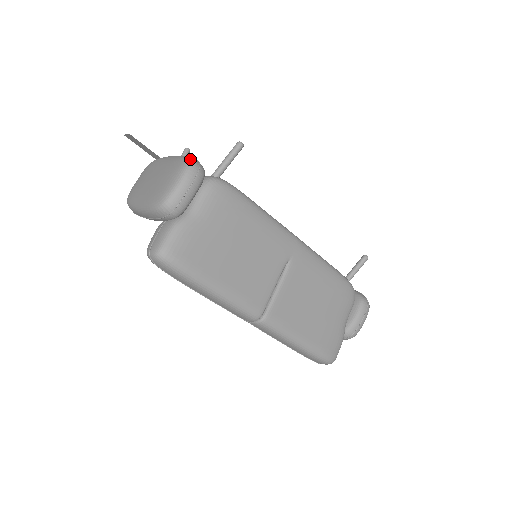
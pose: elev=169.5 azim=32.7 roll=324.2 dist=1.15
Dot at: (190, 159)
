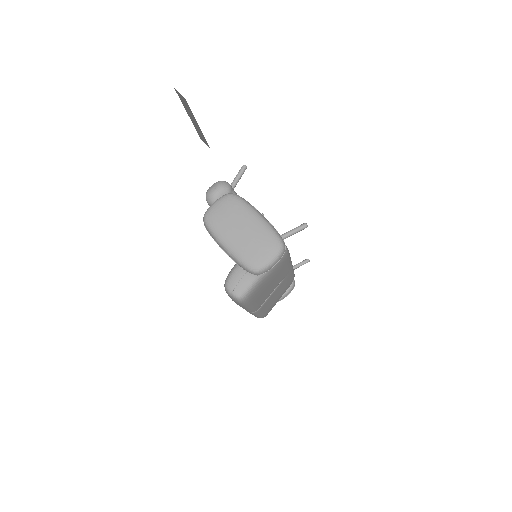
Dot at: (282, 243)
